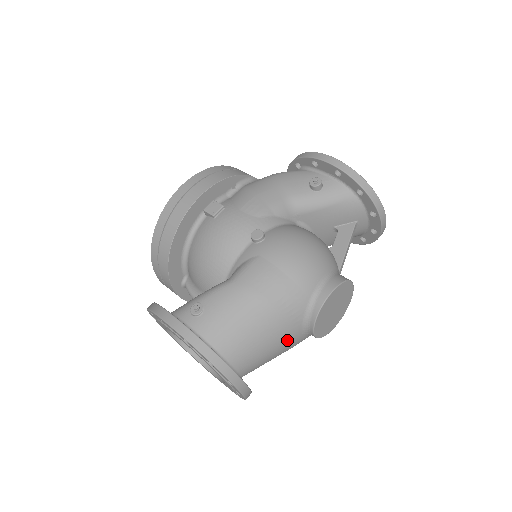
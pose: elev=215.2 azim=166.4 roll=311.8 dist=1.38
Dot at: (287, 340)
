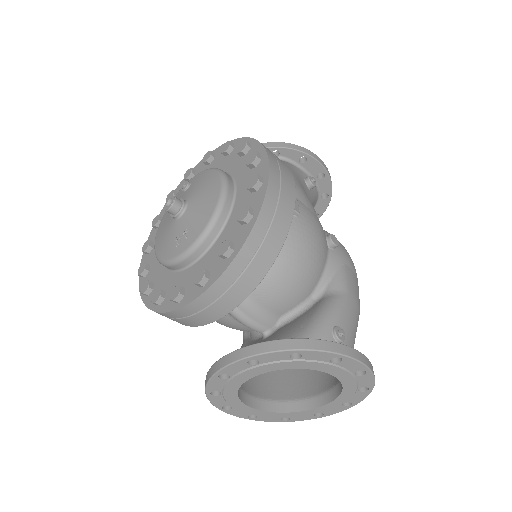
Dot at: occluded
